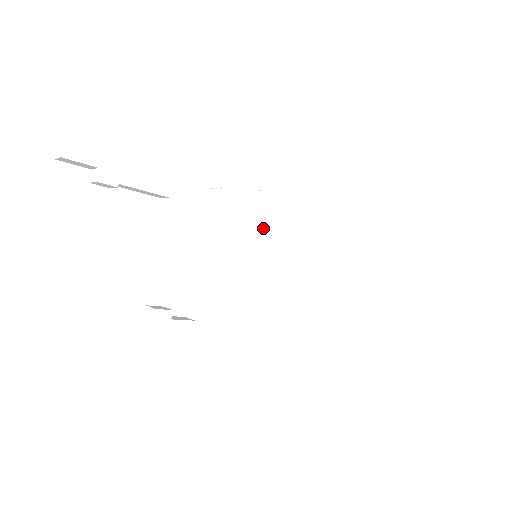
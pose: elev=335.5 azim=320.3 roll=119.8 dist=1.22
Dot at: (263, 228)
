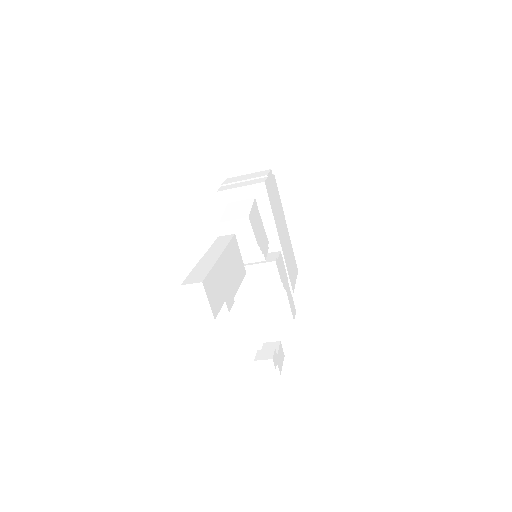
Dot at: occluded
